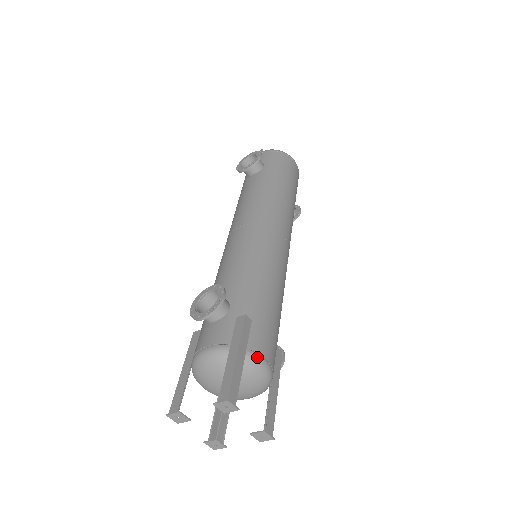
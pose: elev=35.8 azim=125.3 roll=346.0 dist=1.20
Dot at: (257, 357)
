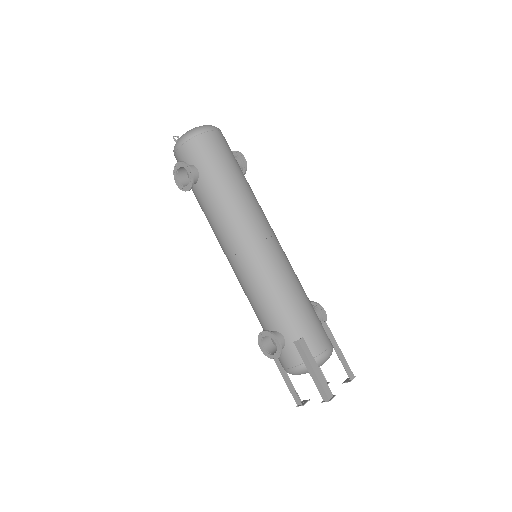
Dot at: (322, 356)
